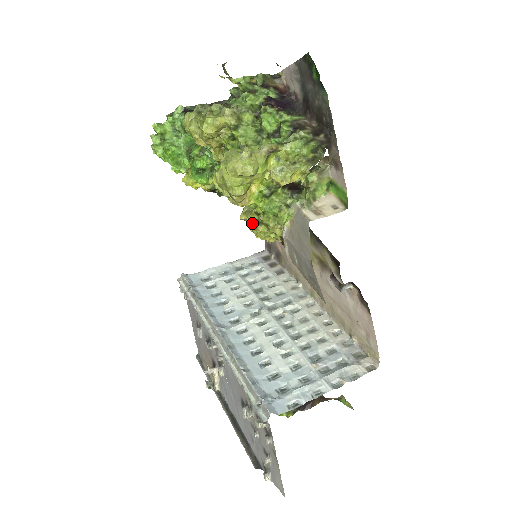
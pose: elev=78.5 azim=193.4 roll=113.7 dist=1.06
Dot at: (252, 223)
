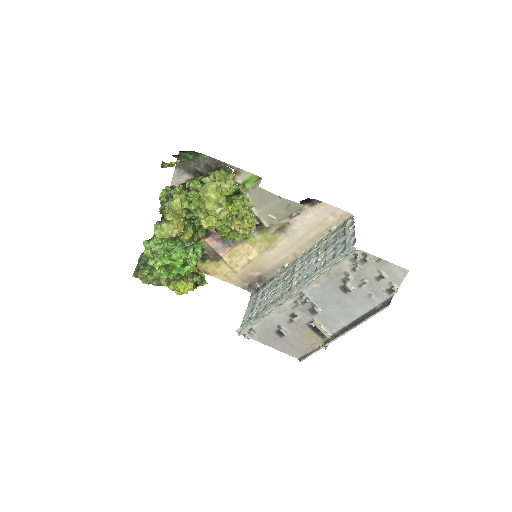
Dot at: (239, 223)
